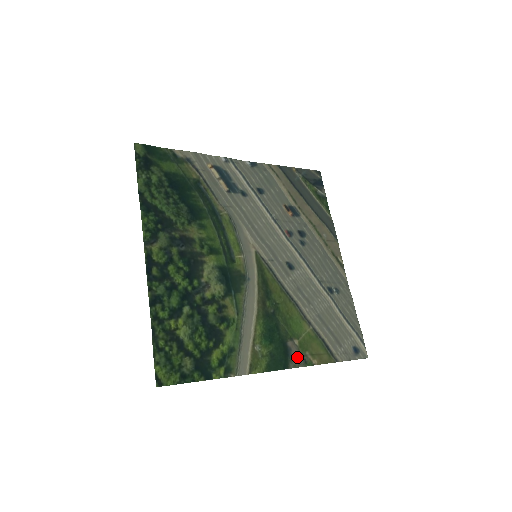
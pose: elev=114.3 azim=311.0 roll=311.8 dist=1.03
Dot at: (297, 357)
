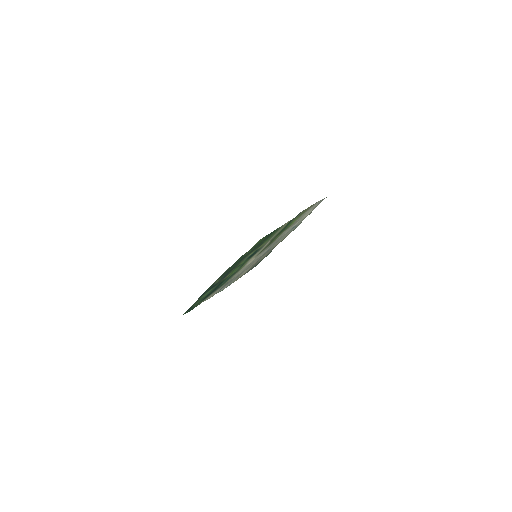
Dot at: occluded
